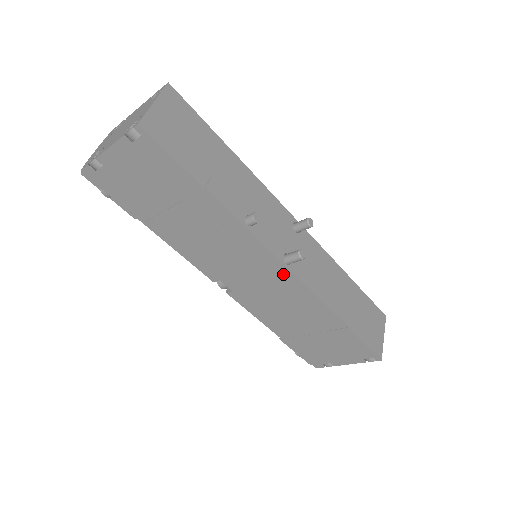
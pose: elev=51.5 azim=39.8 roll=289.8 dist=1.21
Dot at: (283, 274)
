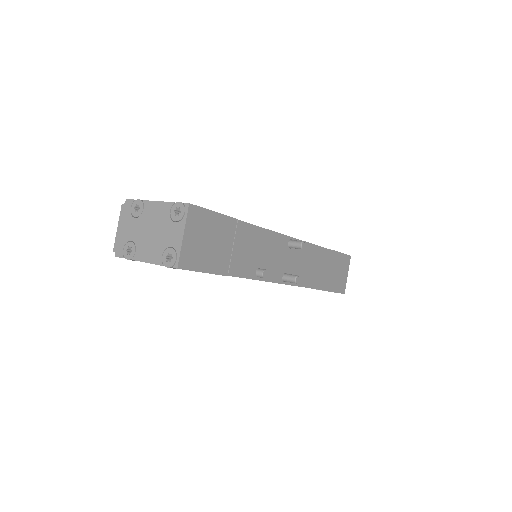
Dot at: occluded
